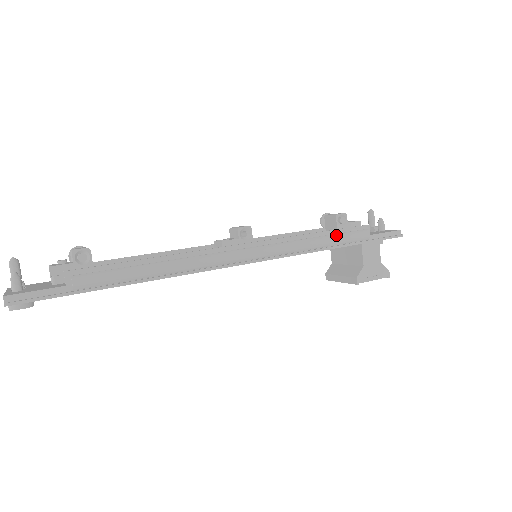
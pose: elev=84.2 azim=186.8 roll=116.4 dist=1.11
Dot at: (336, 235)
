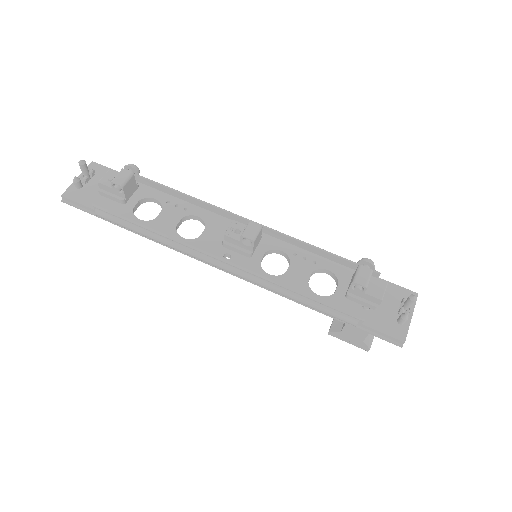
Dot at: (317, 305)
